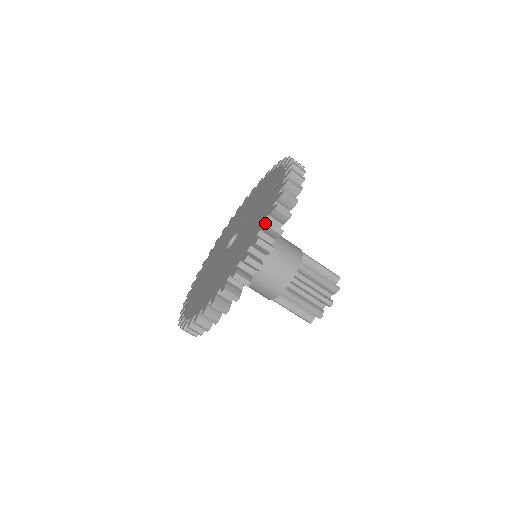
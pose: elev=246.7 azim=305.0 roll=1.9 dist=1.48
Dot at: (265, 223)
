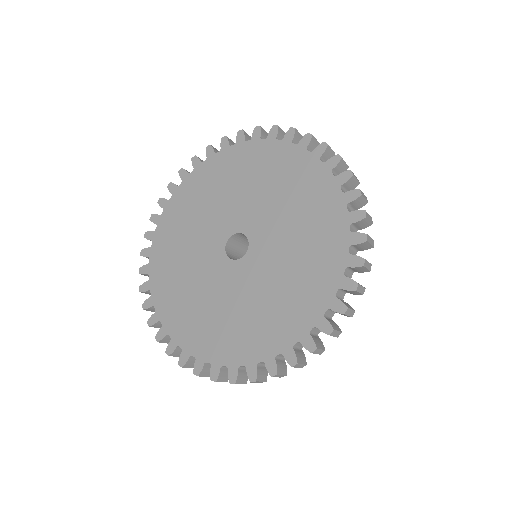
Dot at: (215, 374)
